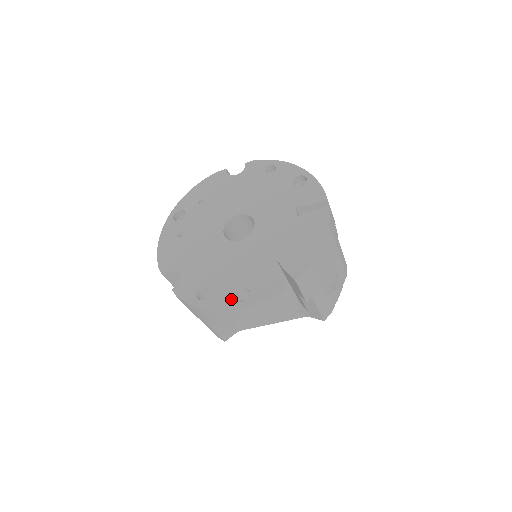
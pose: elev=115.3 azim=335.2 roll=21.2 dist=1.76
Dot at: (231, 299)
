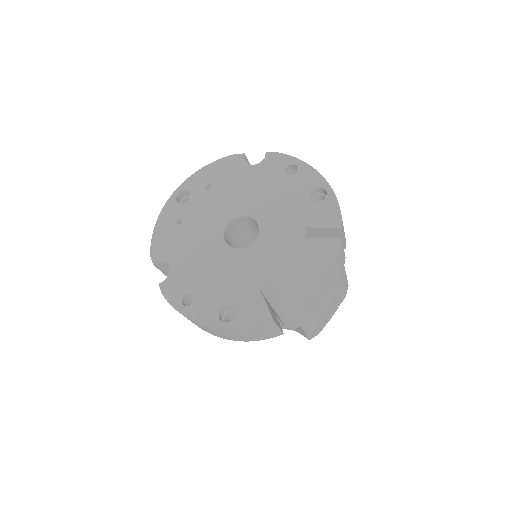
Dot at: (215, 315)
